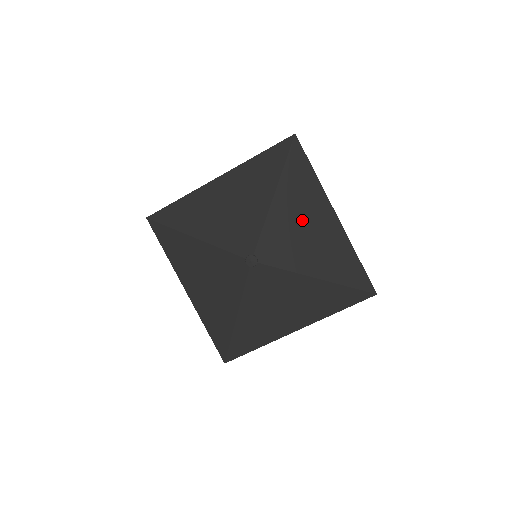
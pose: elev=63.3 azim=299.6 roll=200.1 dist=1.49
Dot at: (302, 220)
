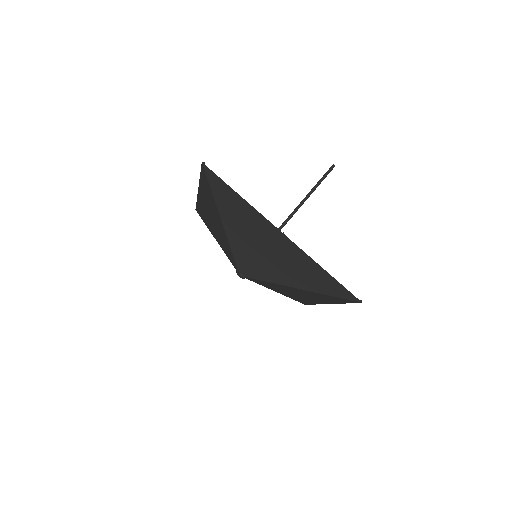
Dot at: (256, 242)
